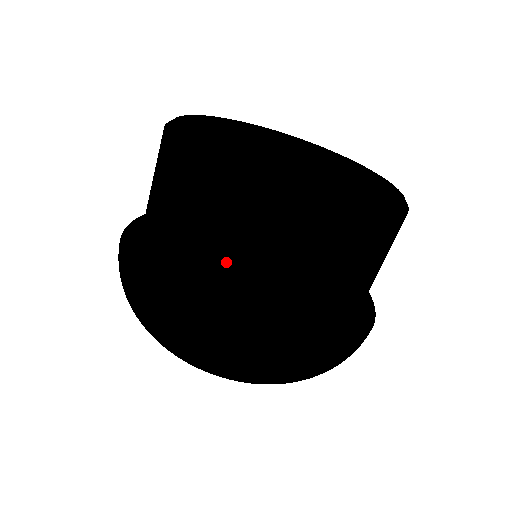
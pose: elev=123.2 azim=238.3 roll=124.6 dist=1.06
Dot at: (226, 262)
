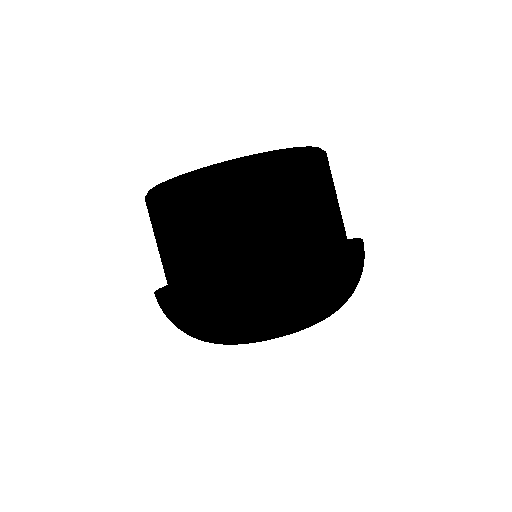
Dot at: (272, 217)
